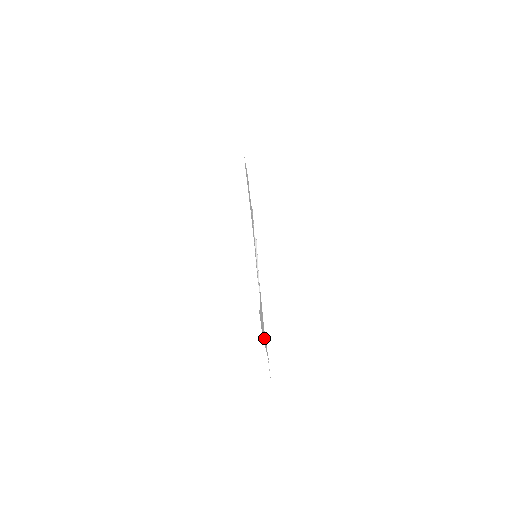
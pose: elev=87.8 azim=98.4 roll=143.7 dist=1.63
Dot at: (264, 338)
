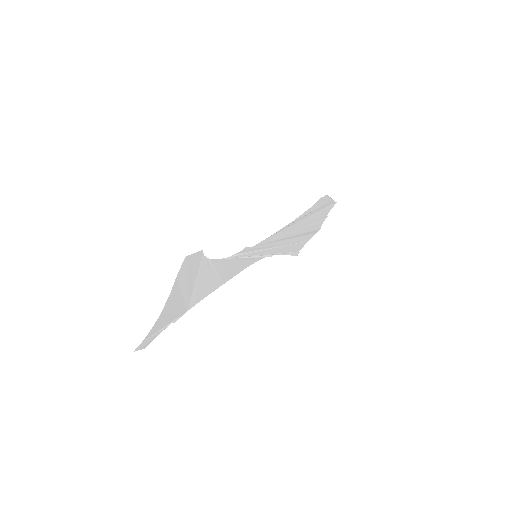
Dot at: (182, 295)
